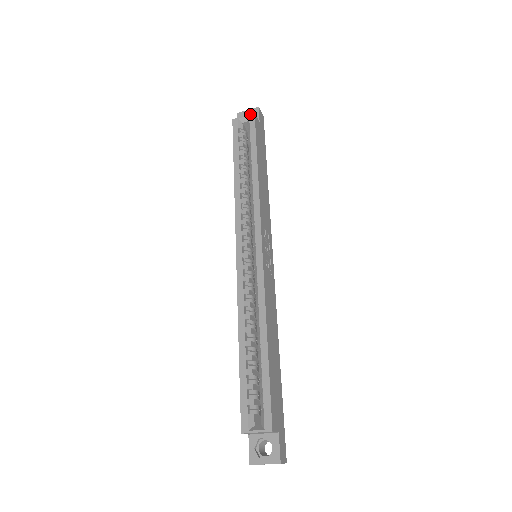
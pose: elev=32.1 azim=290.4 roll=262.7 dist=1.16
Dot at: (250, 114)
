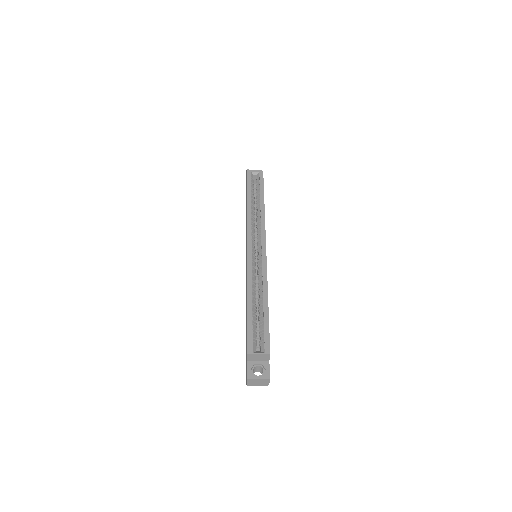
Dot at: (260, 171)
